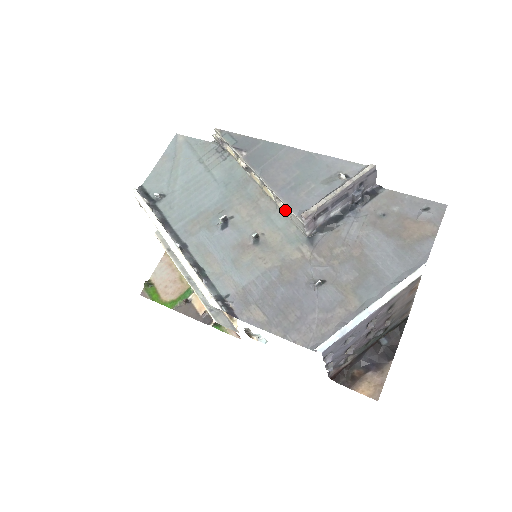
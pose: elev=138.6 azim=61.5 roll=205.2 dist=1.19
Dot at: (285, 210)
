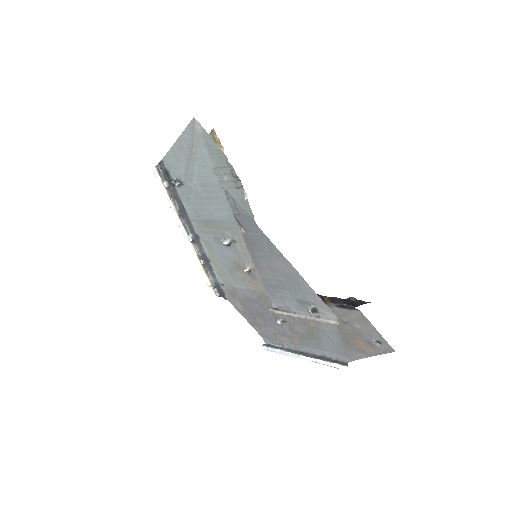
Dot at: occluded
